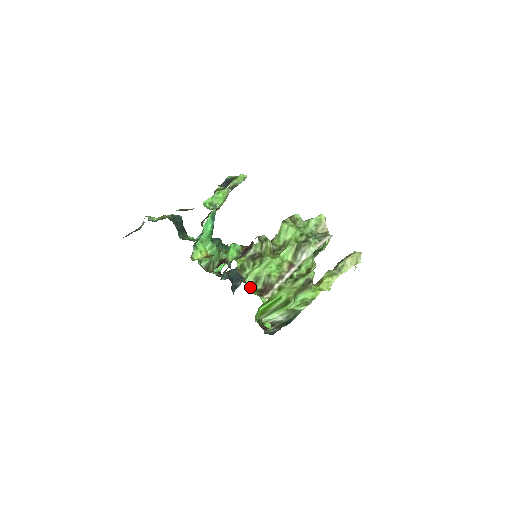
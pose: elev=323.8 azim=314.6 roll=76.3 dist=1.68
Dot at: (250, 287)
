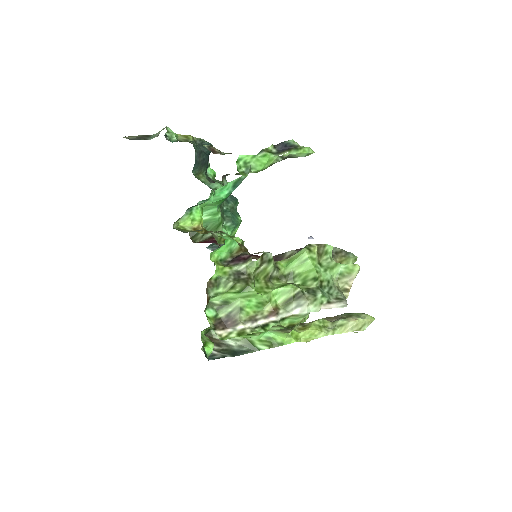
Dot at: (211, 308)
